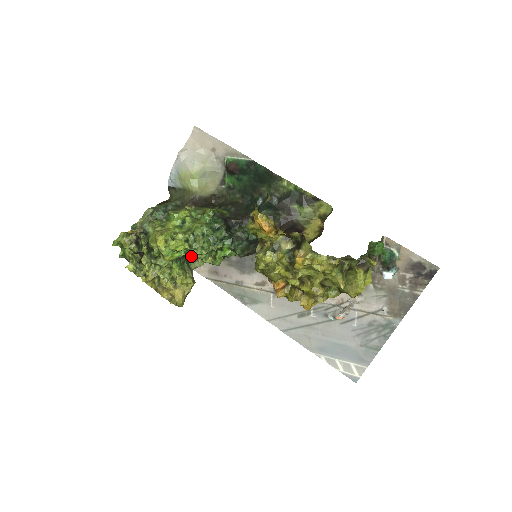
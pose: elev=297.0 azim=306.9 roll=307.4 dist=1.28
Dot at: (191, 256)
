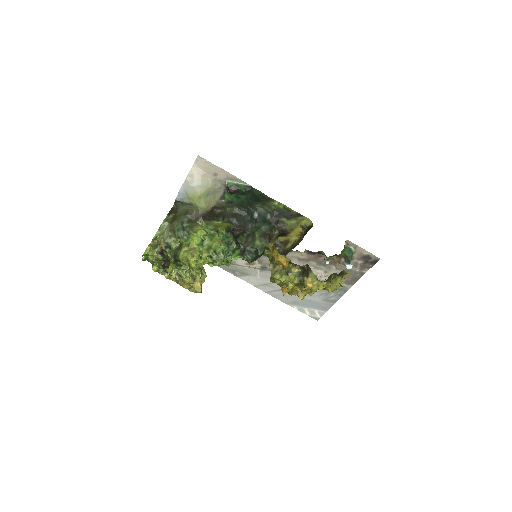
Dot at: (212, 265)
